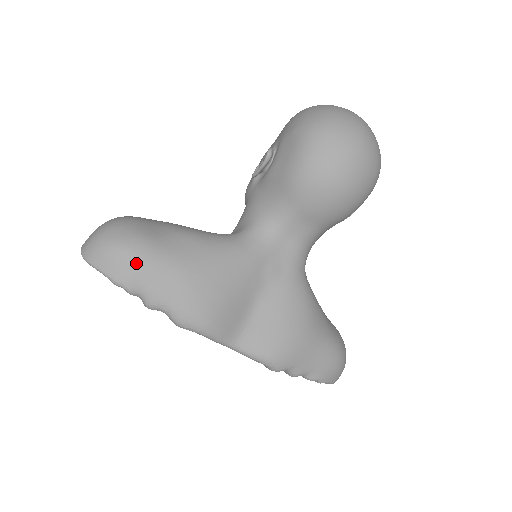
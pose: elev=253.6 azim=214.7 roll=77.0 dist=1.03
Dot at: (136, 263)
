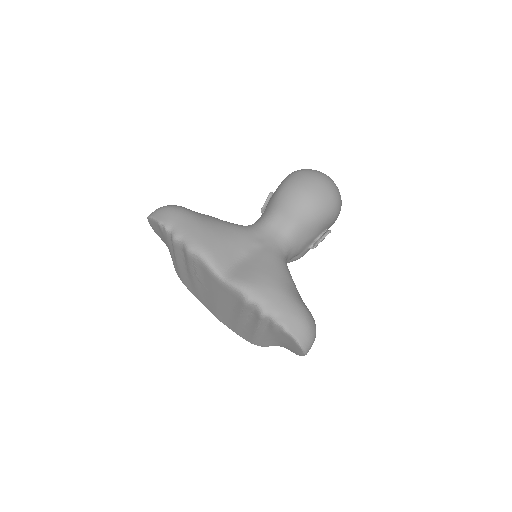
Dot at: (175, 213)
